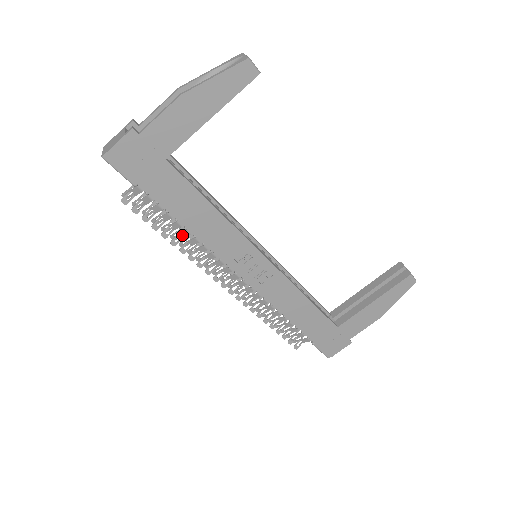
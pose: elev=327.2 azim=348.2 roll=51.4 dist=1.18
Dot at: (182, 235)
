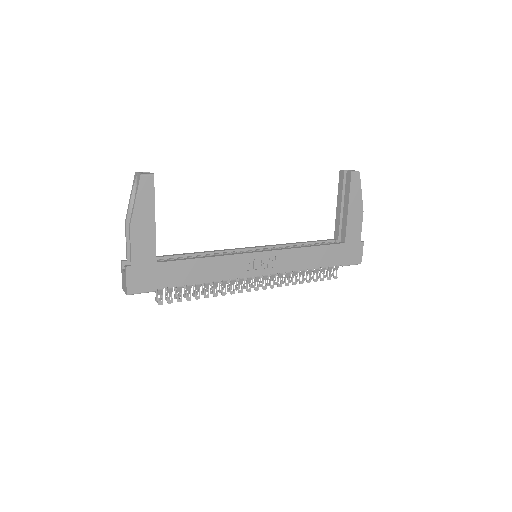
Dot at: (206, 288)
